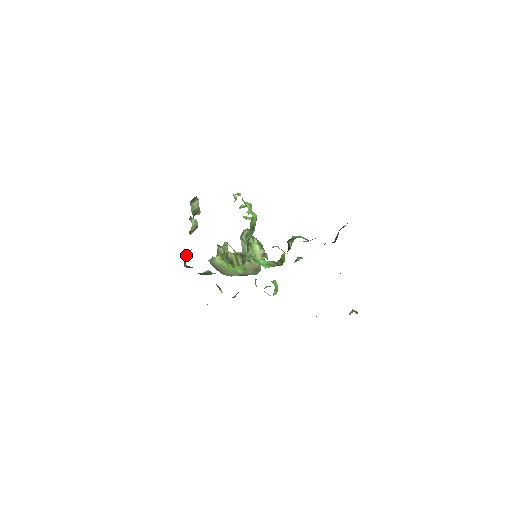
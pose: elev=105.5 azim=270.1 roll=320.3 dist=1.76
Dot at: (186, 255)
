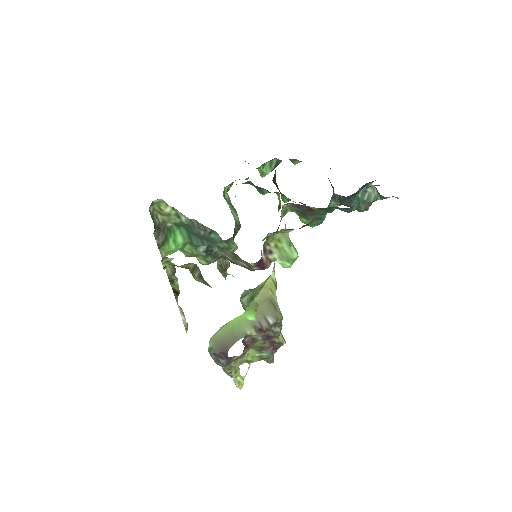
Dot at: (155, 225)
